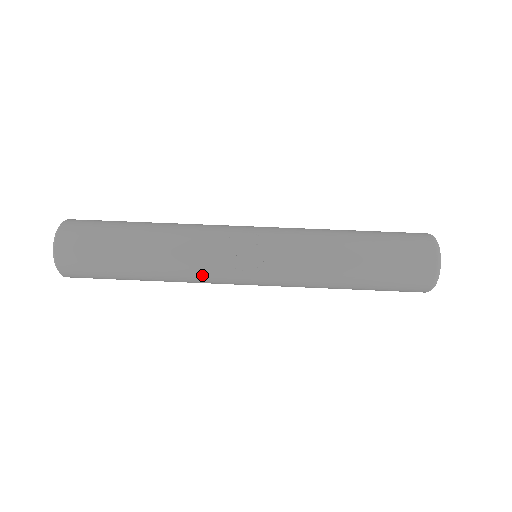
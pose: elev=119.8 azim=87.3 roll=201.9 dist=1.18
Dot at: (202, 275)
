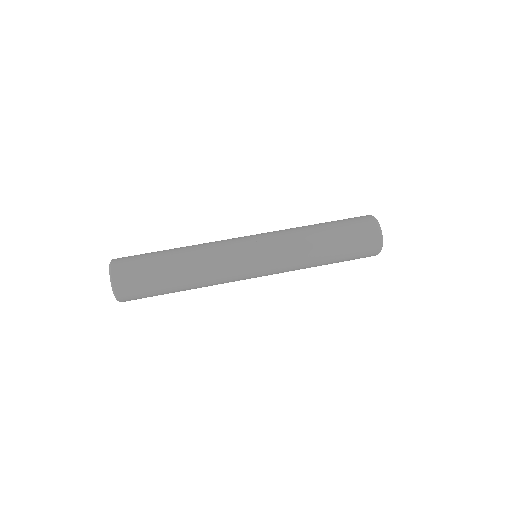
Dot at: (220, 259)
